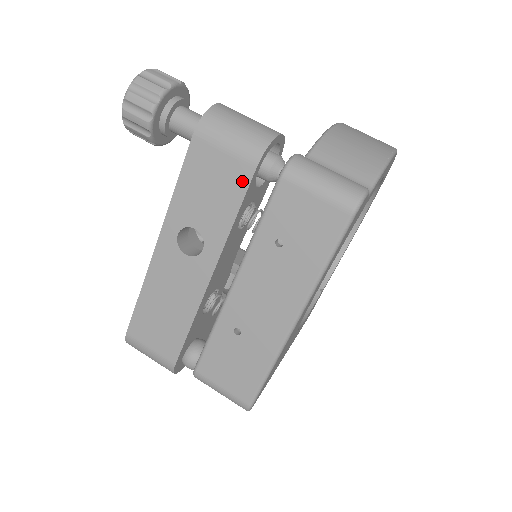
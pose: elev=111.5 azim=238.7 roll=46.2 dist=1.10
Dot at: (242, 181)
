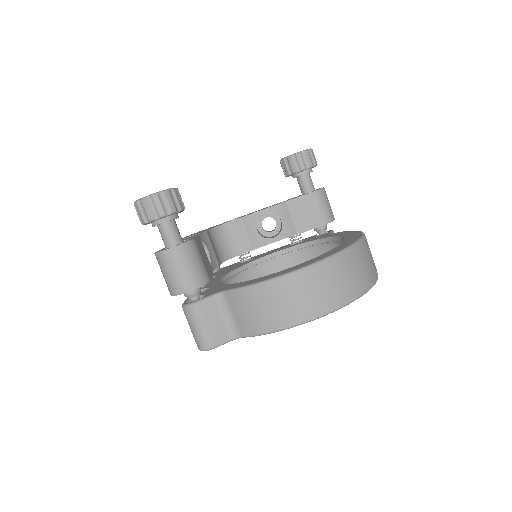
Dot at: occluded
